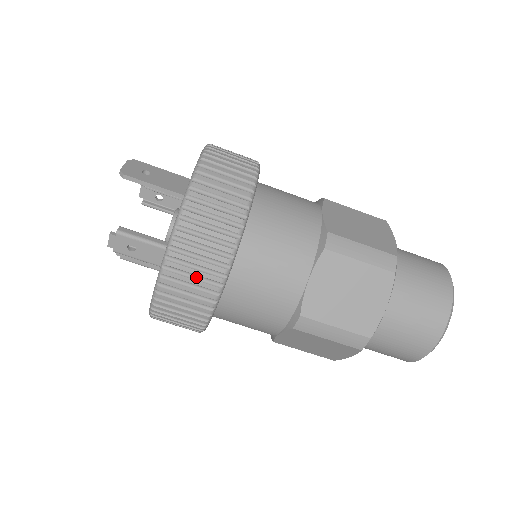
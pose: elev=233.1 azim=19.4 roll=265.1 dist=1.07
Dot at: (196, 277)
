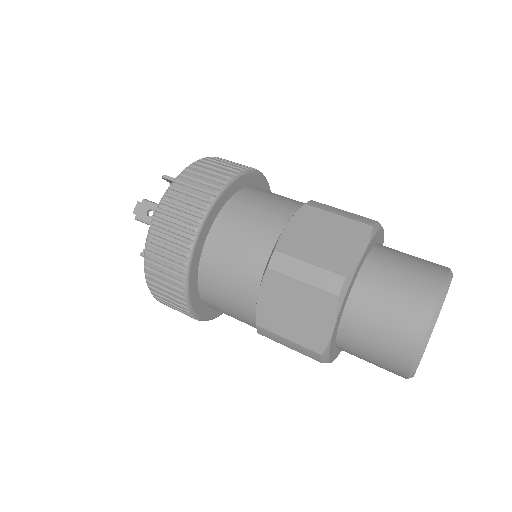
Dot at: (187, 203)
